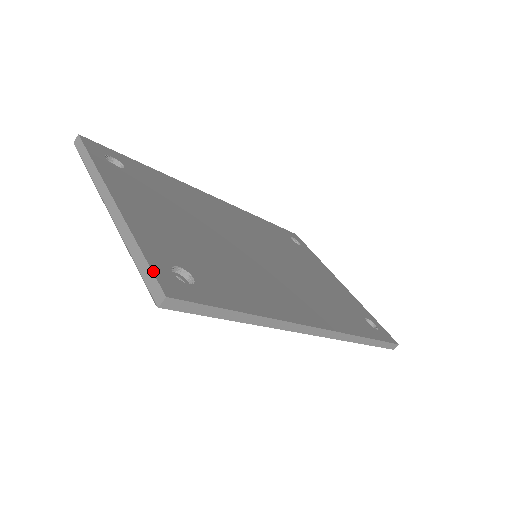
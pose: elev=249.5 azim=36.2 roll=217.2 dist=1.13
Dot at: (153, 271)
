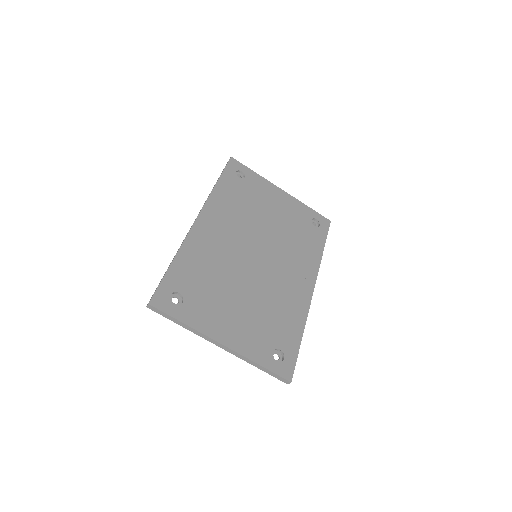
Dot at: (276, 374)
